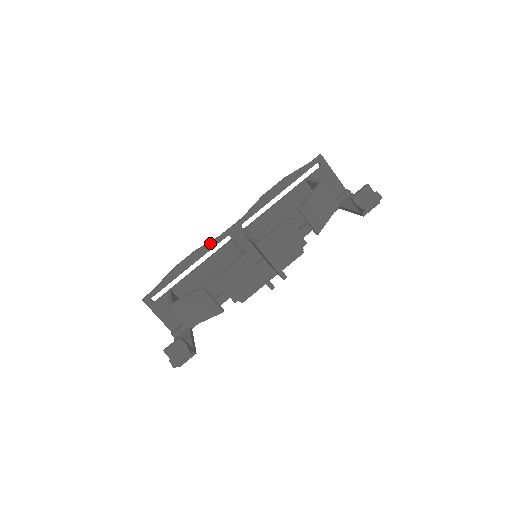
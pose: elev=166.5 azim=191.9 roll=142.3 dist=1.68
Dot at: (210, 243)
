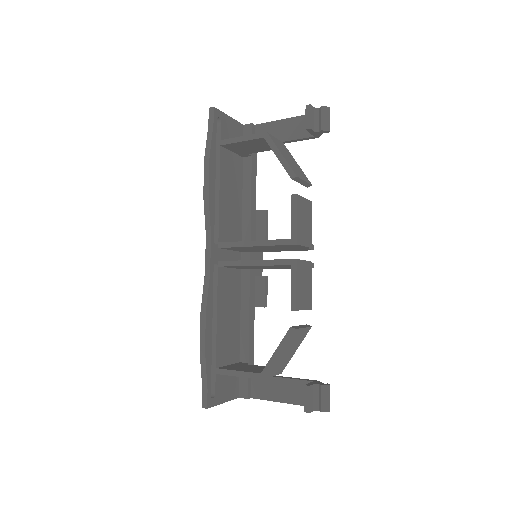
Dot at: (208, 289)
